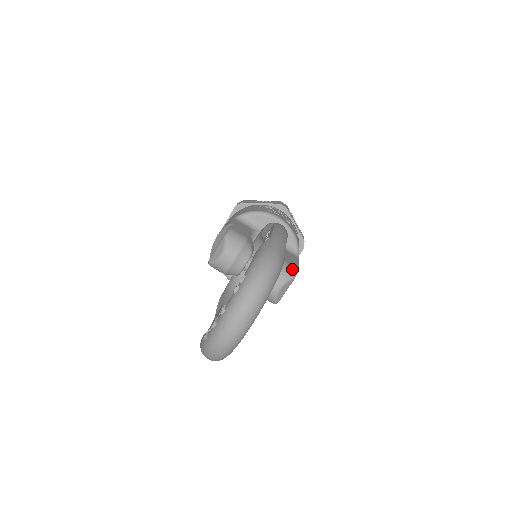
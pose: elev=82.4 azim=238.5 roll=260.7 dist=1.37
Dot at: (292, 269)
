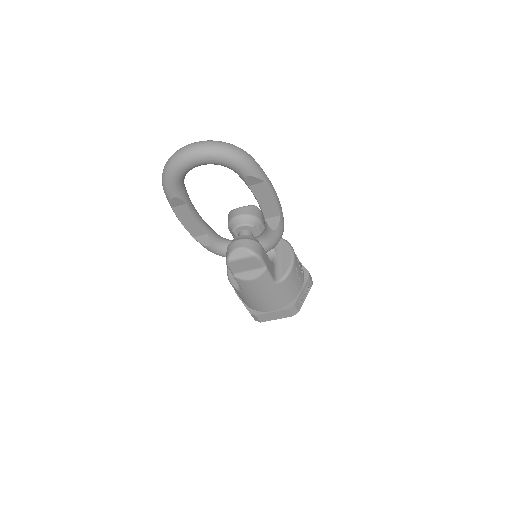
Dot at: (259, 252)
